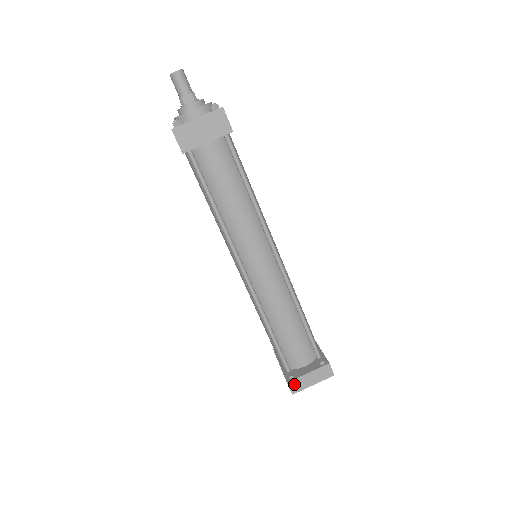
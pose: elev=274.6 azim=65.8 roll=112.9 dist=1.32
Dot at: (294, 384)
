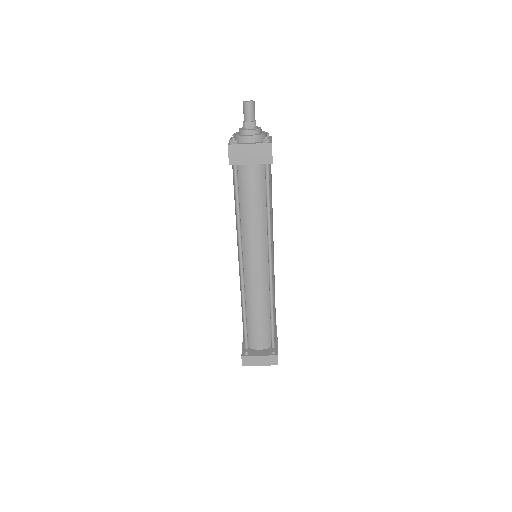
Dot at: (246, 359)
